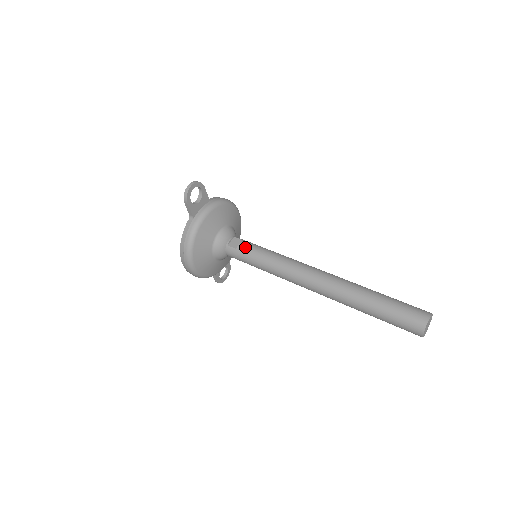
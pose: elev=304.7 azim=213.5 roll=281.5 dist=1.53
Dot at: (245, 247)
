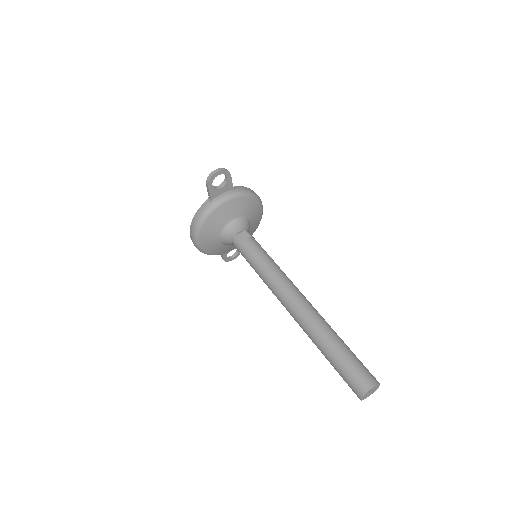
Dot at: (248, 244)
